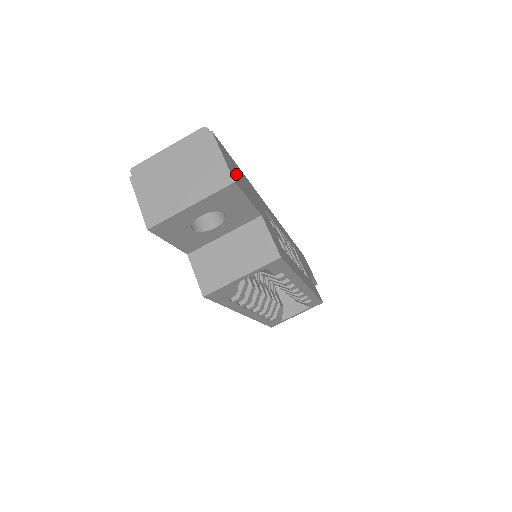
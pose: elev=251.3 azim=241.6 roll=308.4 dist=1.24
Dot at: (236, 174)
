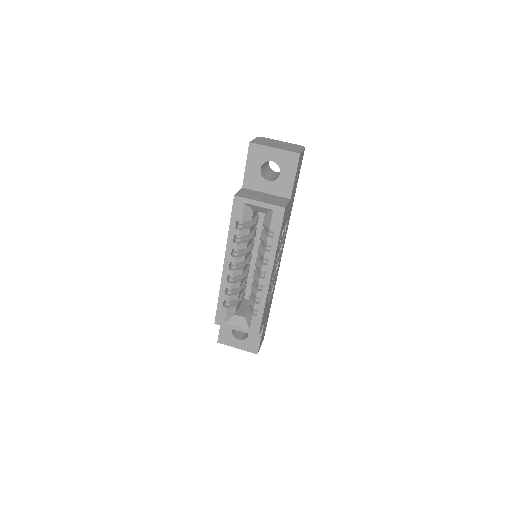
Dot at: occluded
